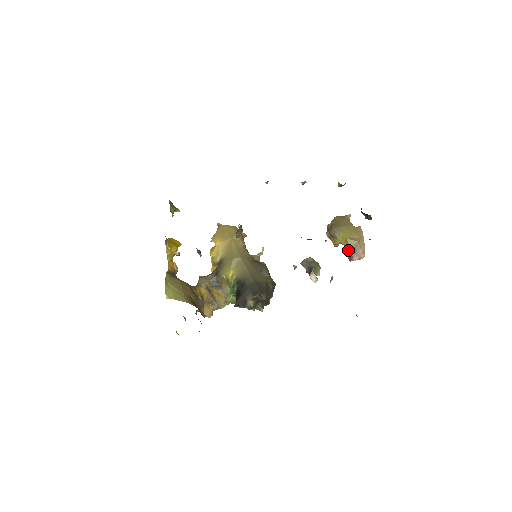
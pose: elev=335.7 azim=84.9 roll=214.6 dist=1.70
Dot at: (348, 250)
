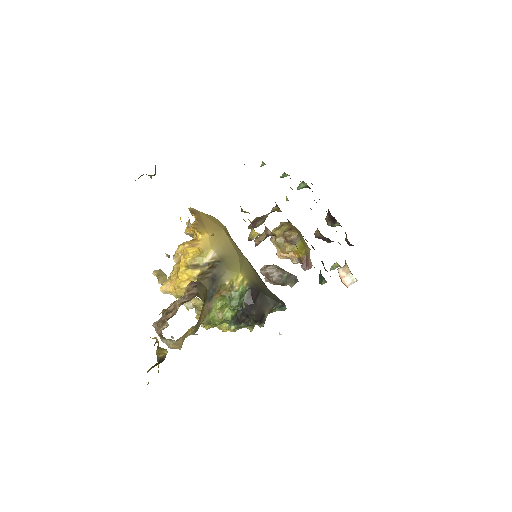
Dot at: (302, 258)
